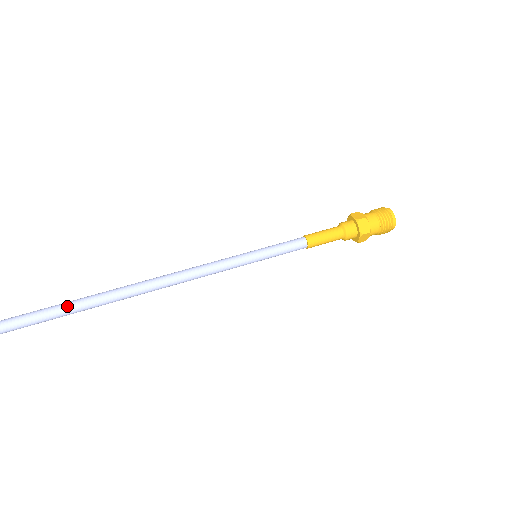
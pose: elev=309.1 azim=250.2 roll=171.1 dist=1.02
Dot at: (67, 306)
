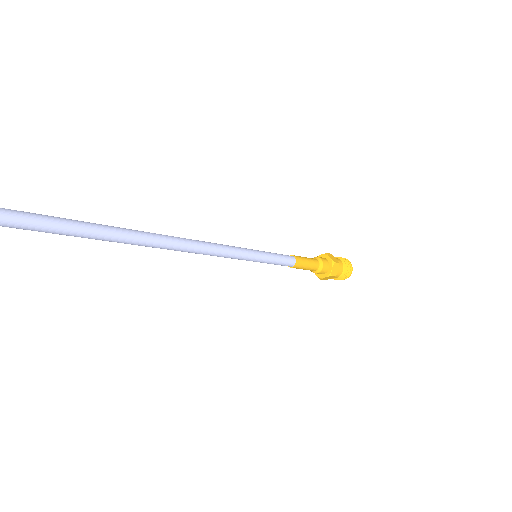
Dot at: (75, 220)
